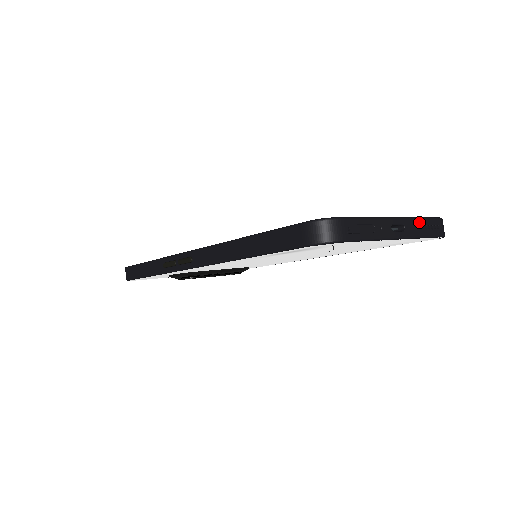
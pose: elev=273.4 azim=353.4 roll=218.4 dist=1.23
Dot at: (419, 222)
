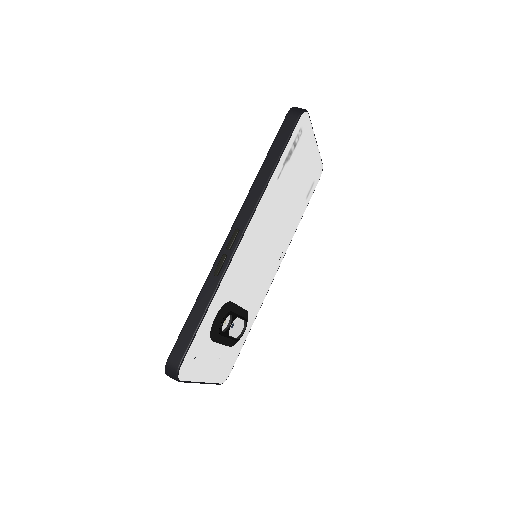
Dot at: occluded
